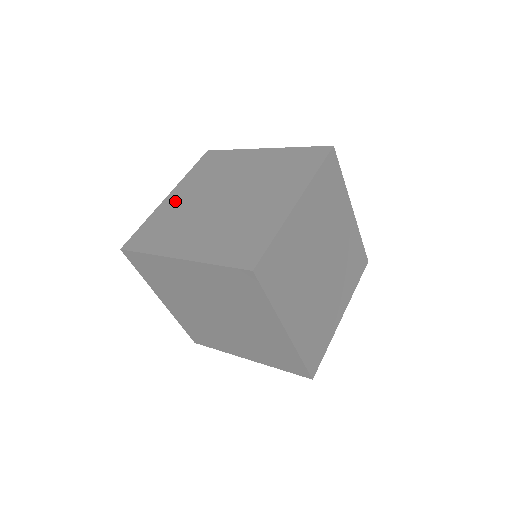
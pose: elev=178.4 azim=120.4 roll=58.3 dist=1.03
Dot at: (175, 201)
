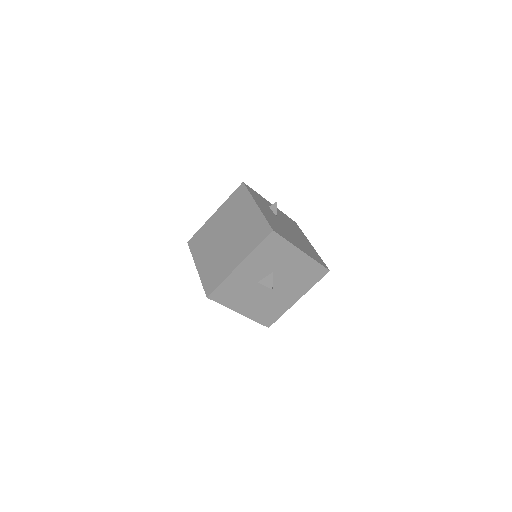
Dot at: (214, 221)
